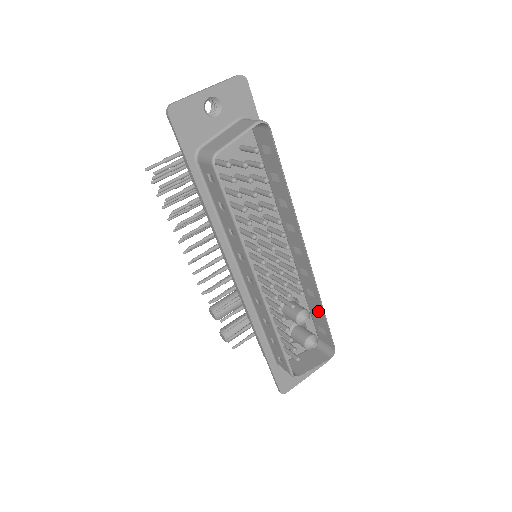
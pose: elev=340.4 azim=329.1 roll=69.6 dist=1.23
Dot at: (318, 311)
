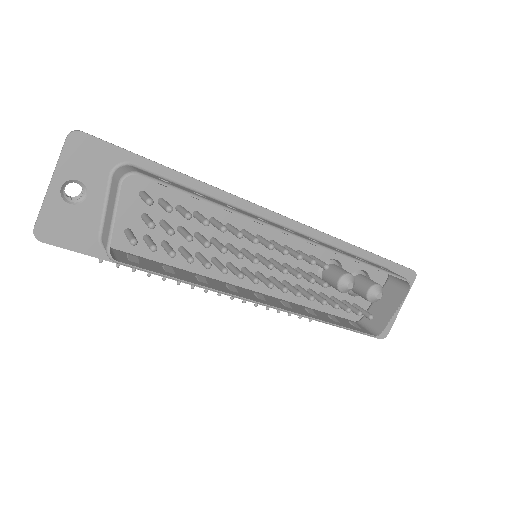
Dot at: occluded
